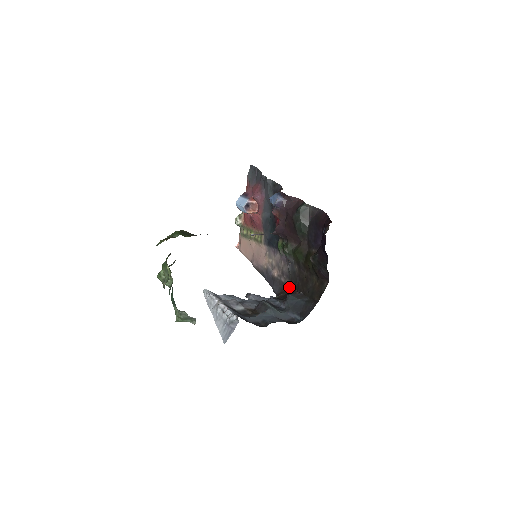
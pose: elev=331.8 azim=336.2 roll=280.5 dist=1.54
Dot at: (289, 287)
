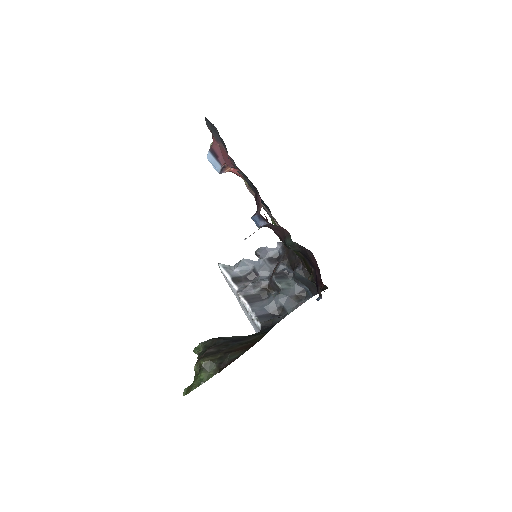
Dot at: occluded
